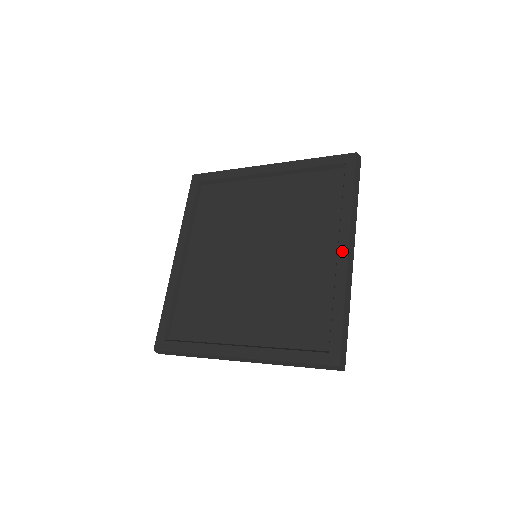
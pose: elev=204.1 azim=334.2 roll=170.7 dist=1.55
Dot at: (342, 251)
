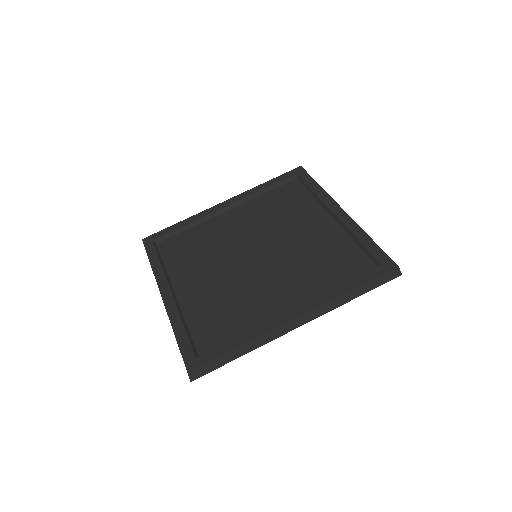
Dot at: (293, 314)
